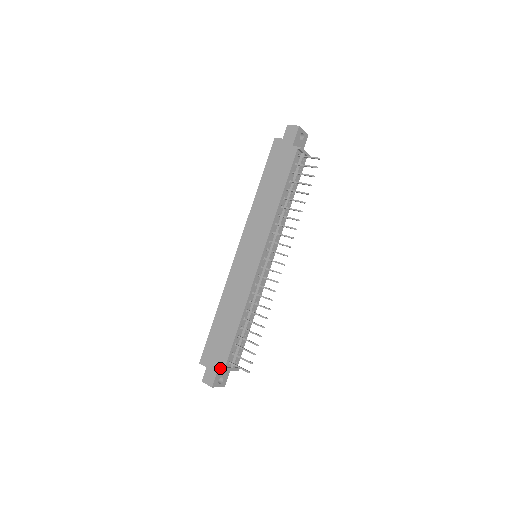
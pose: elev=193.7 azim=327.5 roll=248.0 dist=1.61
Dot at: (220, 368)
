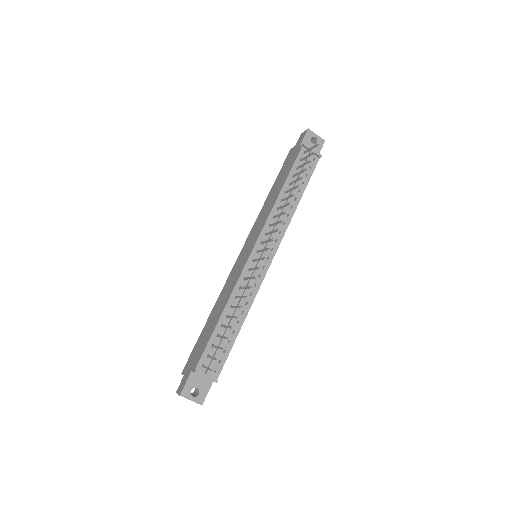
Dot at: (194, 374)
